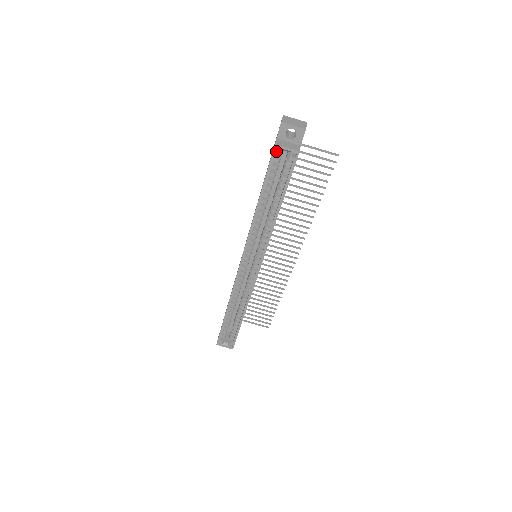
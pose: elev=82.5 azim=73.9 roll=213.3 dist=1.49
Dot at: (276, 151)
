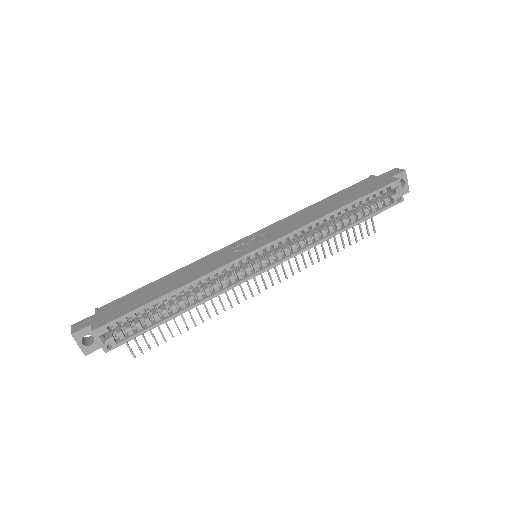
Dot at: (395, 184)
